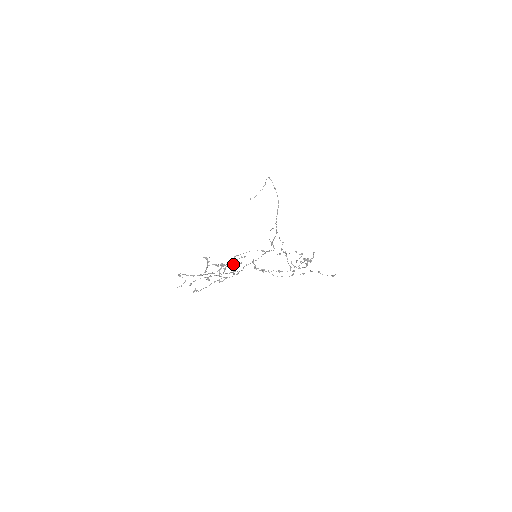
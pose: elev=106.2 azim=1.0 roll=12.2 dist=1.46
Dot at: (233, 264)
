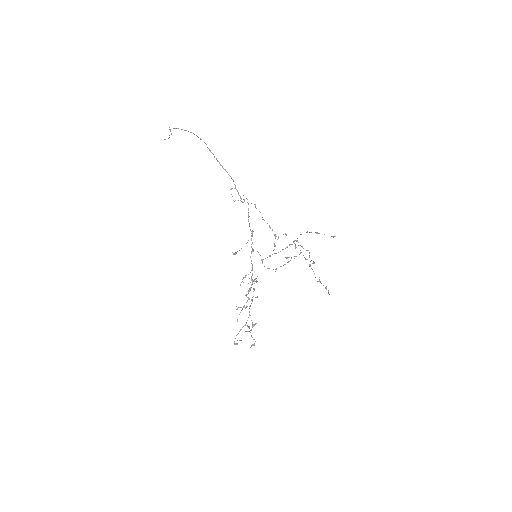
Dot at: occluded
